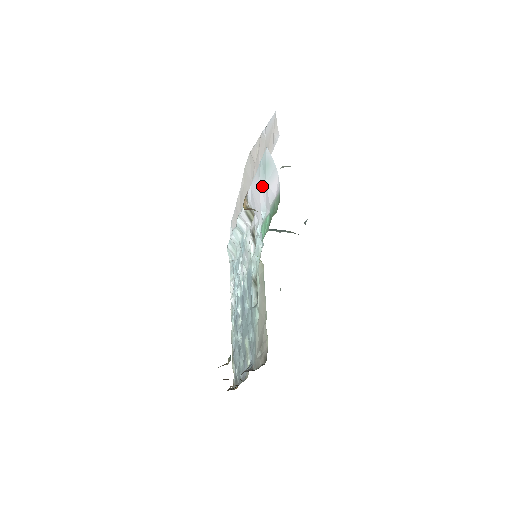
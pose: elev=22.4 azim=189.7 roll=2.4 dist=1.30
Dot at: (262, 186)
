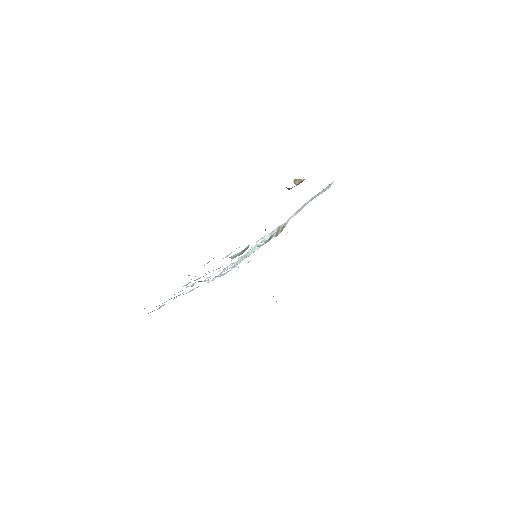
Dot at: occluded
